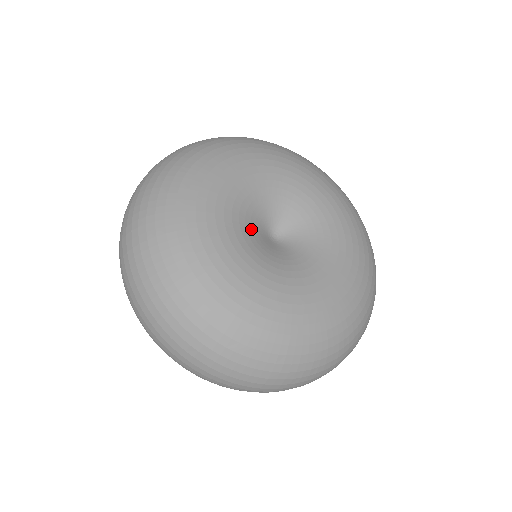
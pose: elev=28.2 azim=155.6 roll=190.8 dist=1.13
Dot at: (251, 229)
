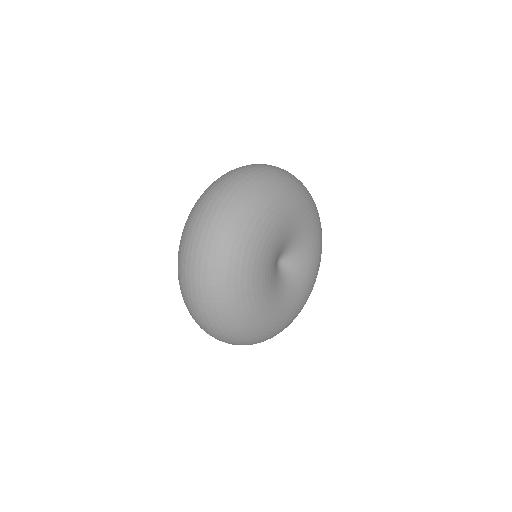
Dot at: (274, 275)
